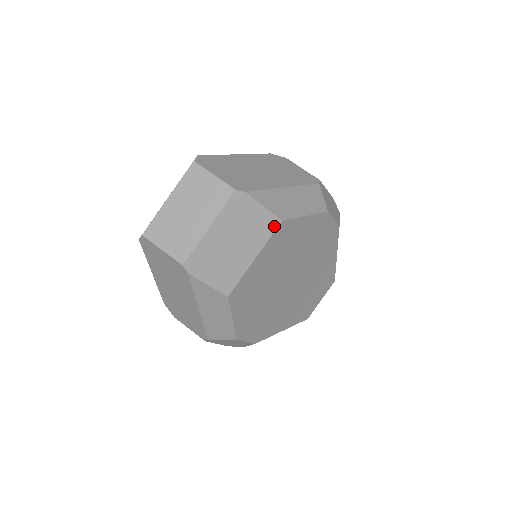
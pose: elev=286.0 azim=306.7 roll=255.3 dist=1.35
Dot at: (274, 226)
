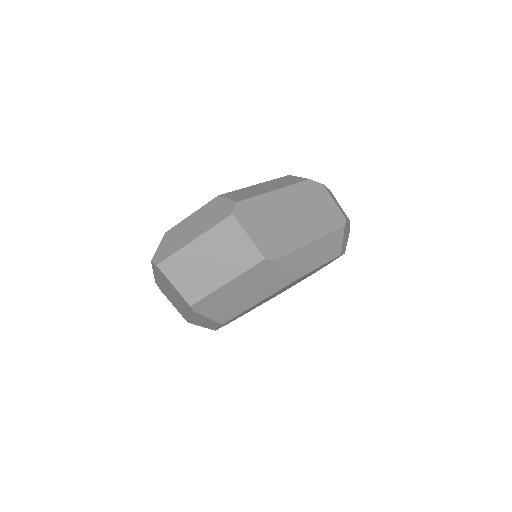
Dot at: (288, 283)
